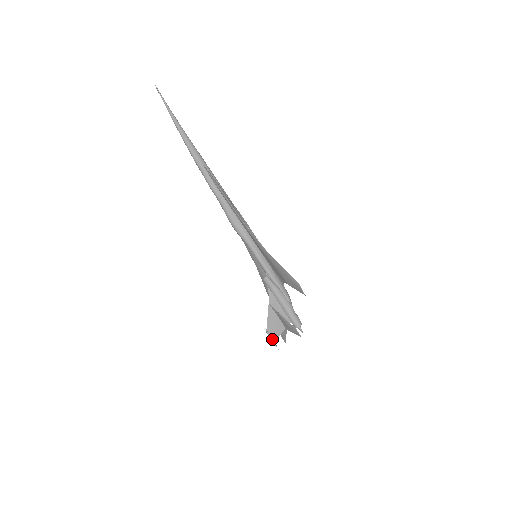
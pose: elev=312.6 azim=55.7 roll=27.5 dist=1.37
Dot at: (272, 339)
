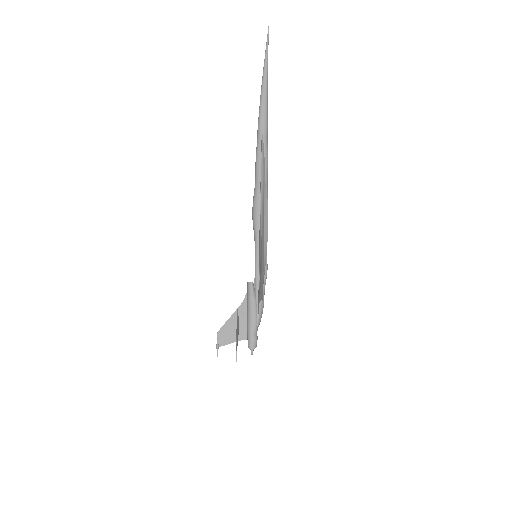
Dot at: (217, 343)
